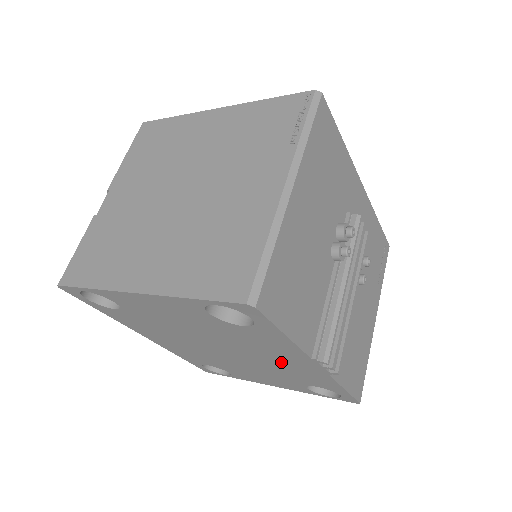
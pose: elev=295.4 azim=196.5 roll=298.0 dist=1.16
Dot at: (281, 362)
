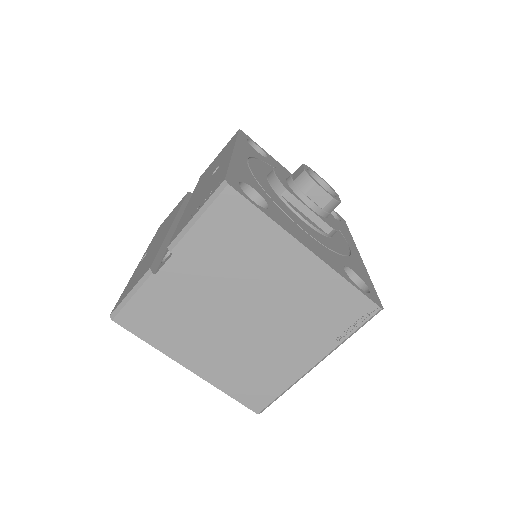
Dot at: occluded
